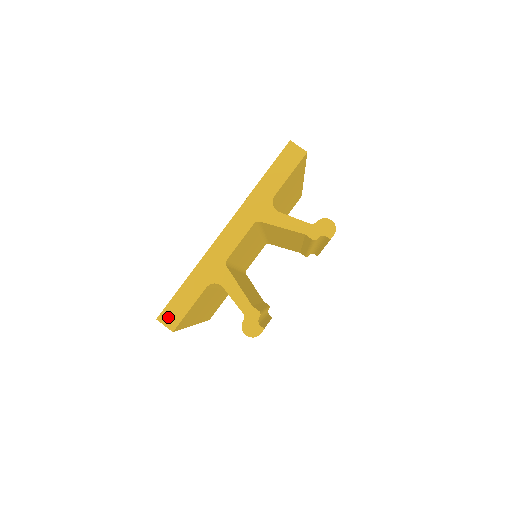
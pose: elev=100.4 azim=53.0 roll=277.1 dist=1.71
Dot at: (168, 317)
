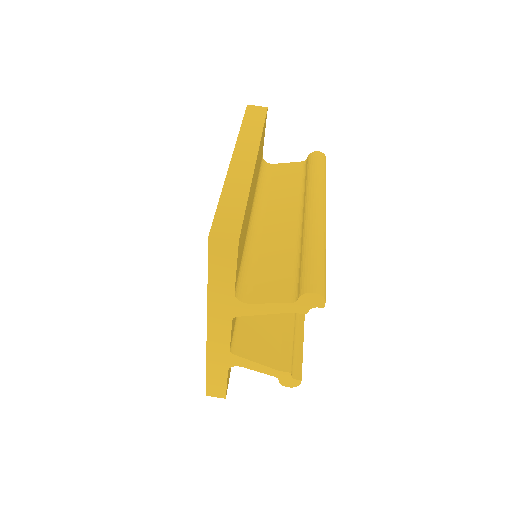
Dot at: (213, 393)
